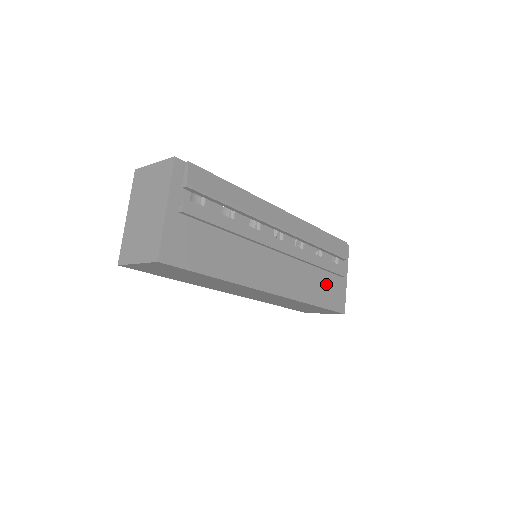
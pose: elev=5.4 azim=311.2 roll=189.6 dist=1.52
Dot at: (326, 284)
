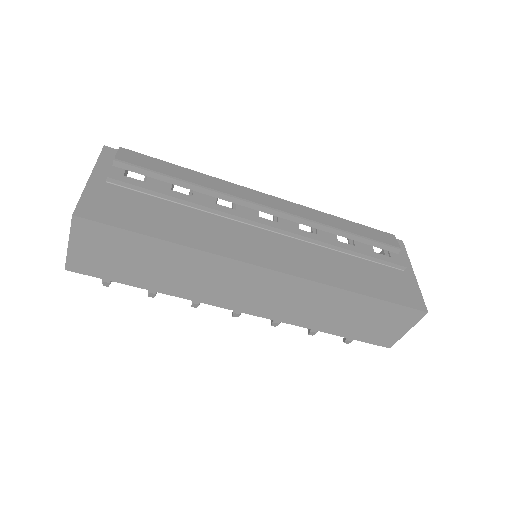
Dot at: (373, 274)
